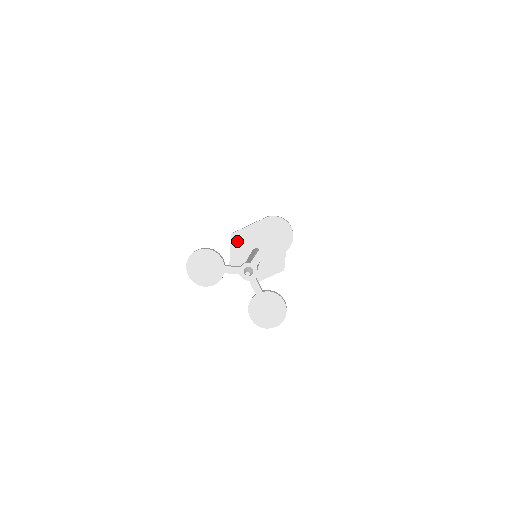
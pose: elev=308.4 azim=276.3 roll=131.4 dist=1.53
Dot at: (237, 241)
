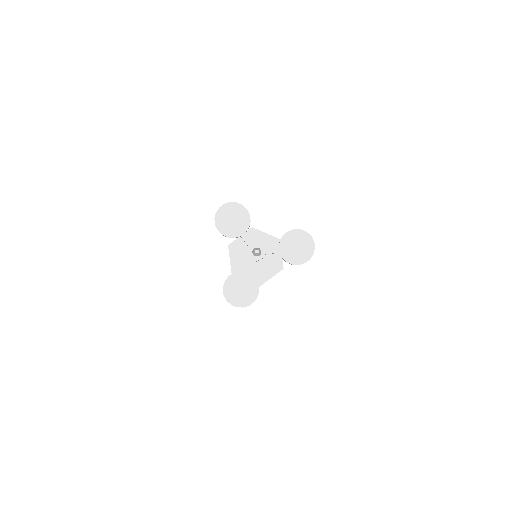
Dot at: (251, 236)
